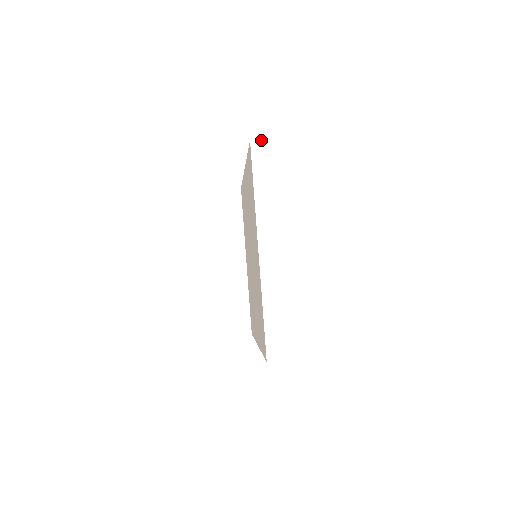
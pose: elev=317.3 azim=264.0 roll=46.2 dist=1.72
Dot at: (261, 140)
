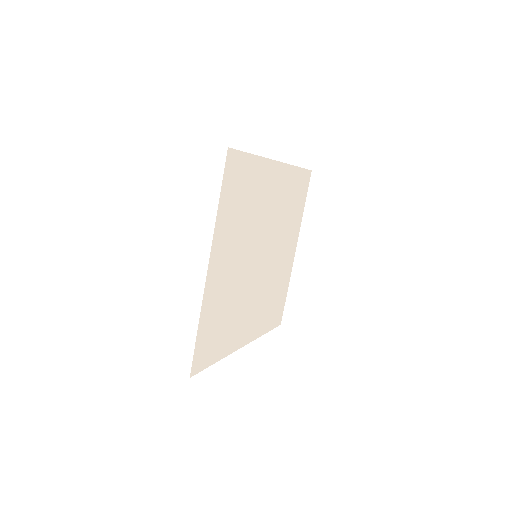
Dot at: (227, 147)
